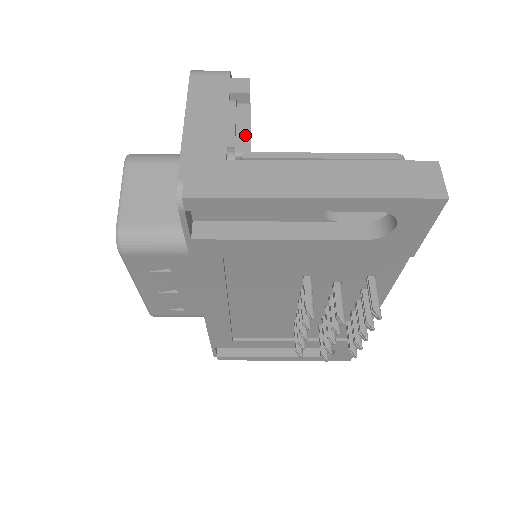
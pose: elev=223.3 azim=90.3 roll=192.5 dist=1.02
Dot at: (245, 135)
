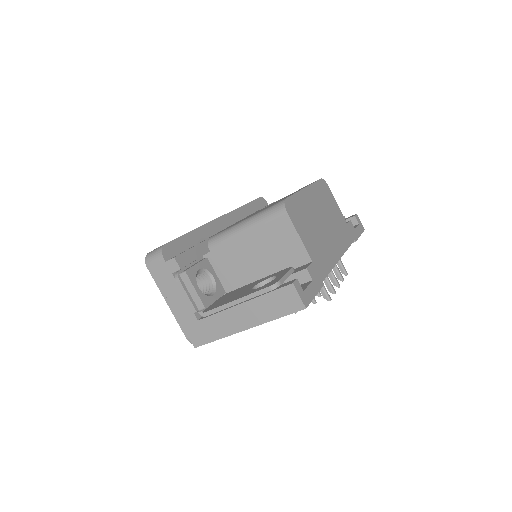
Dot at: (196, 297)
